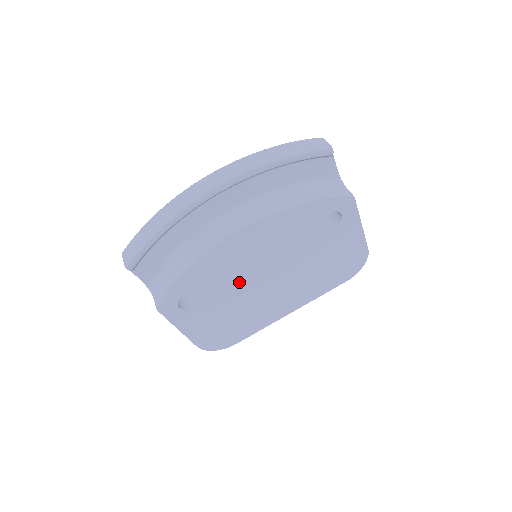
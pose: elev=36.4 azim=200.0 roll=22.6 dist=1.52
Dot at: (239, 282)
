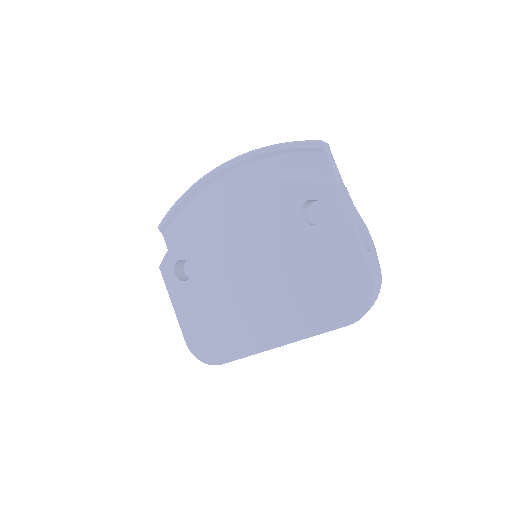
Dot at: (224, 265)
